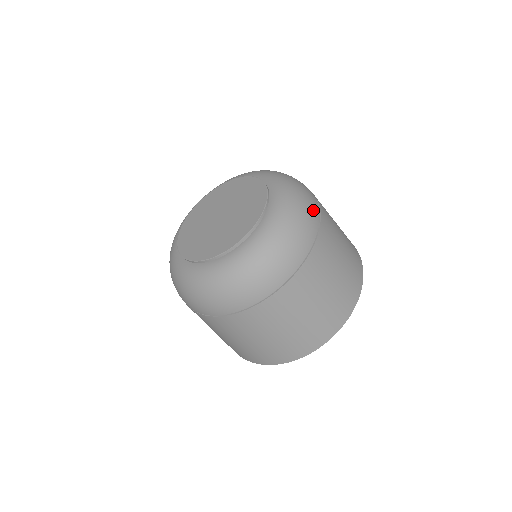
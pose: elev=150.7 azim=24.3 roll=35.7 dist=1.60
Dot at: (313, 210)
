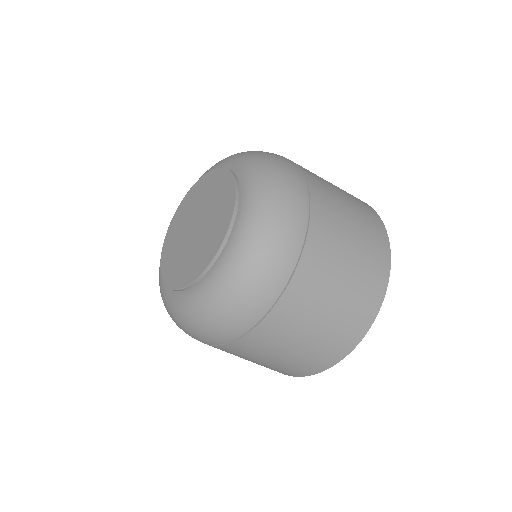
Dot at: (249, 313)
